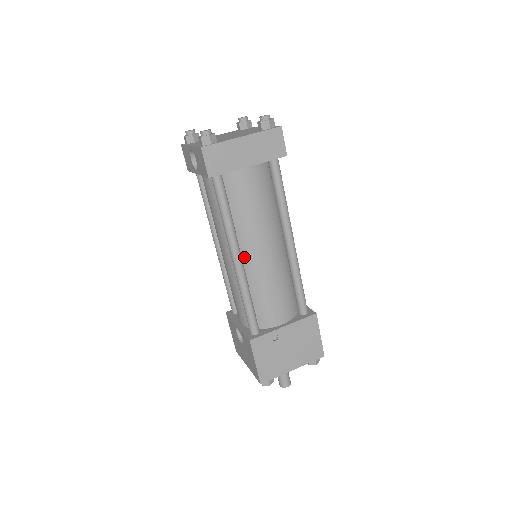
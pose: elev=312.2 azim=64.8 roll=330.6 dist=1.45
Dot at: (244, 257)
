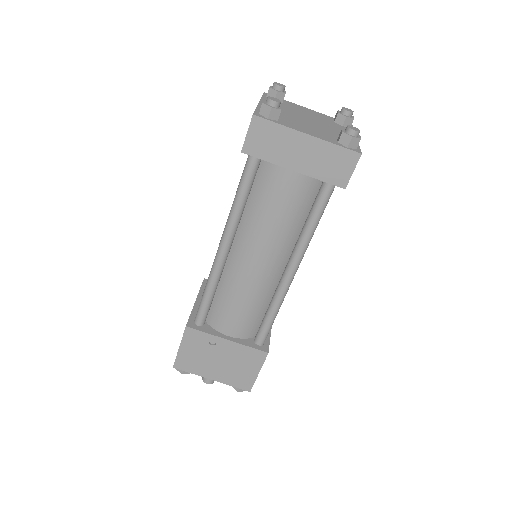
Dot at: (233, 251)
